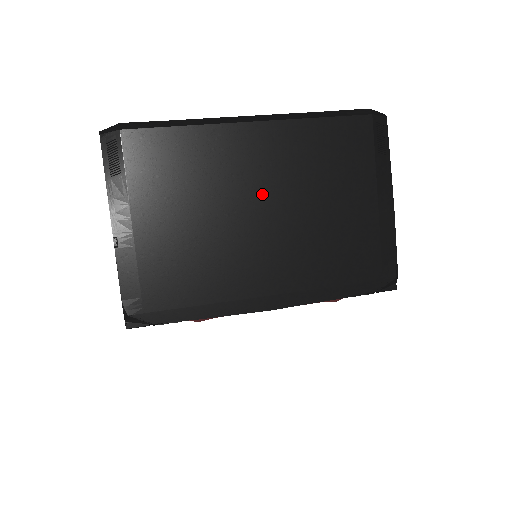
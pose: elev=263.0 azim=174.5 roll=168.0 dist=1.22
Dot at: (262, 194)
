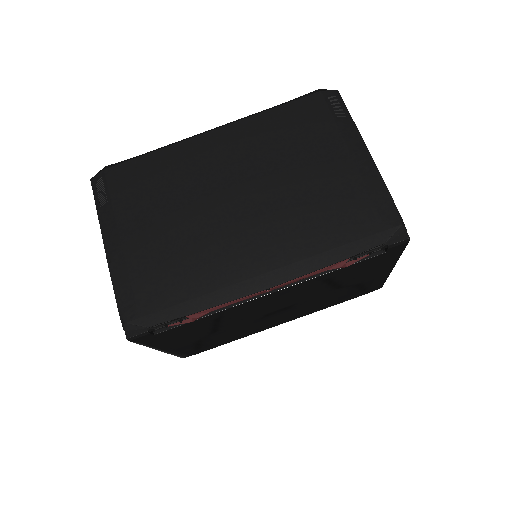
Dot at: (233, 184)
